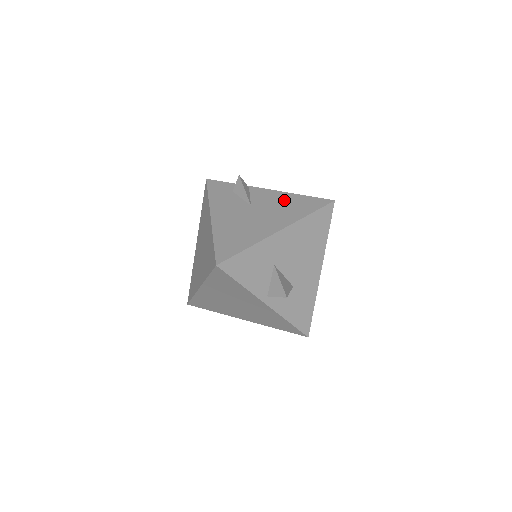
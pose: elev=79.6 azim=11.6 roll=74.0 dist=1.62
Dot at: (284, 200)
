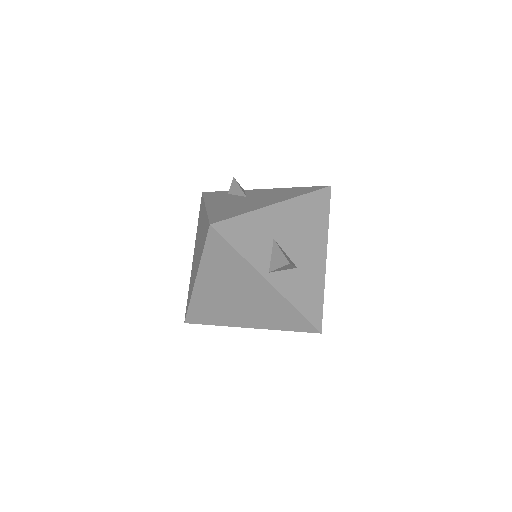
Dot at: (280, 191)
